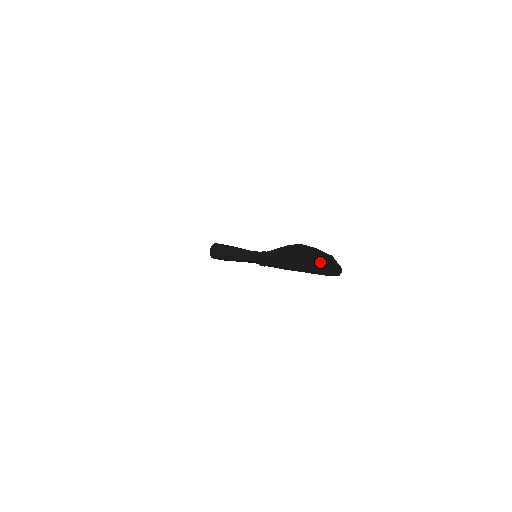
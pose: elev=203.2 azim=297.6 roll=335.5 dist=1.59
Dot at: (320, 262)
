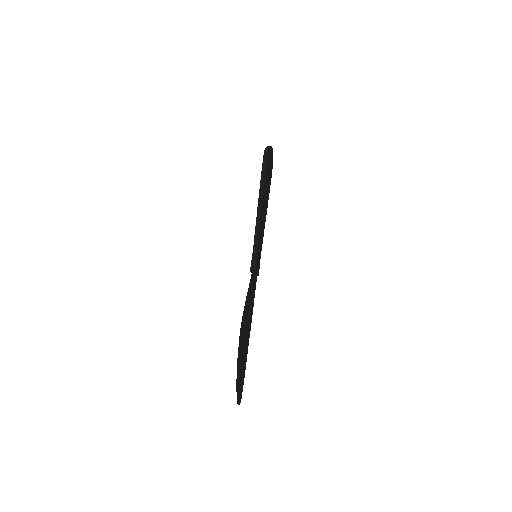
Dot at: (240, 373)
